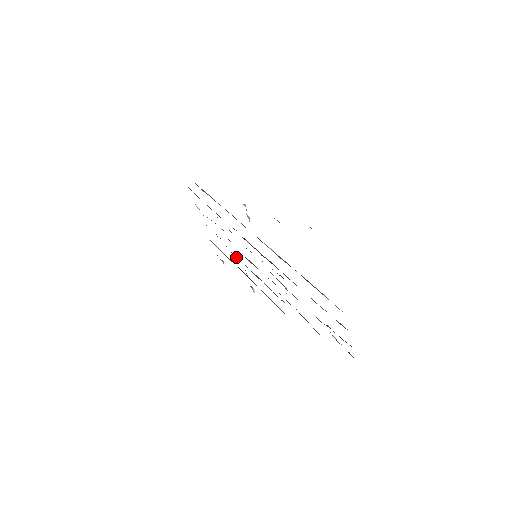
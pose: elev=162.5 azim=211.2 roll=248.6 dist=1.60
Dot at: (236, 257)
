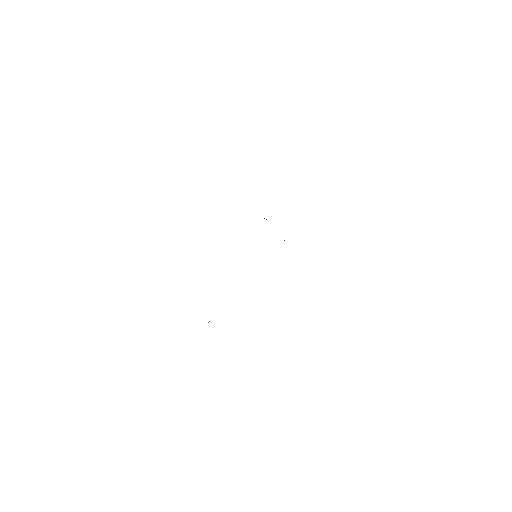
Dot at: occluded
